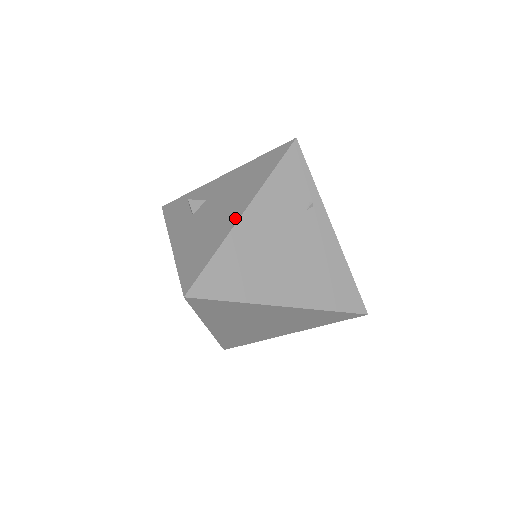
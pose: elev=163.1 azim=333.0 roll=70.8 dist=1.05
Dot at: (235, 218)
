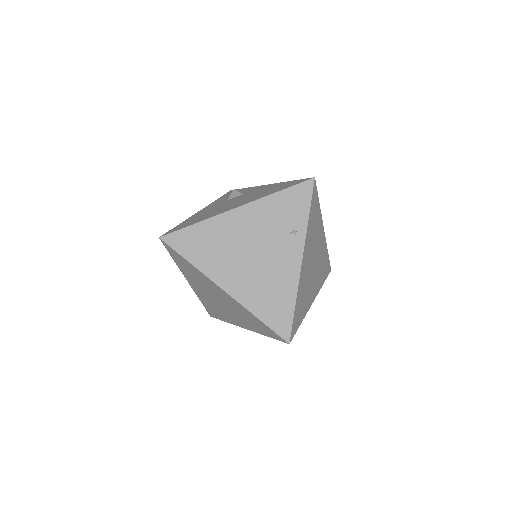
Dot at: (229, 209)
